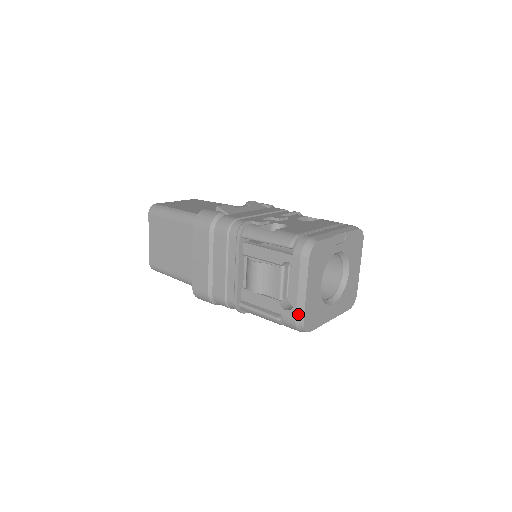
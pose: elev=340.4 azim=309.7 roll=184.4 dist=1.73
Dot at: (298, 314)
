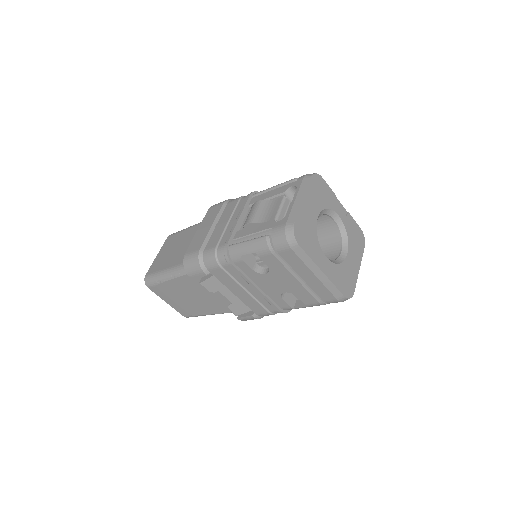
Dot at: (290, 218)
